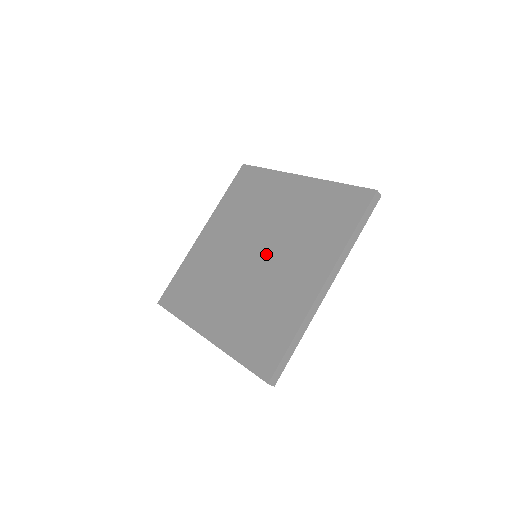
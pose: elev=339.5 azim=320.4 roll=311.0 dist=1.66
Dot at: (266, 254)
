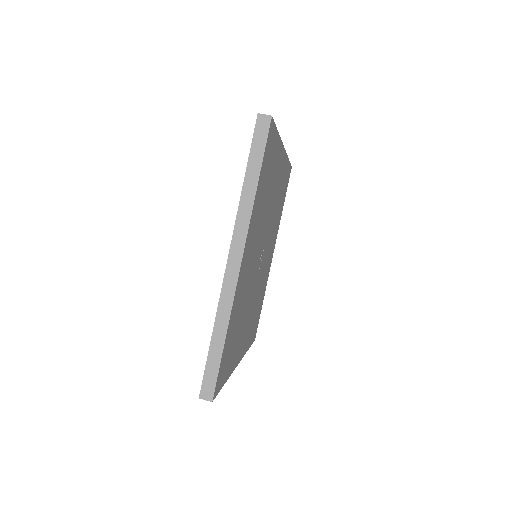
Dot at: occluded
